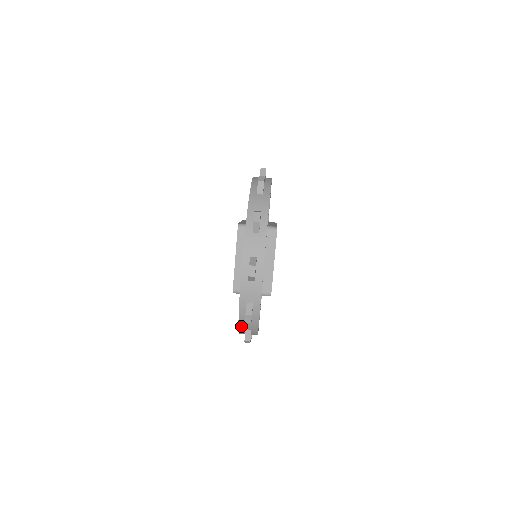
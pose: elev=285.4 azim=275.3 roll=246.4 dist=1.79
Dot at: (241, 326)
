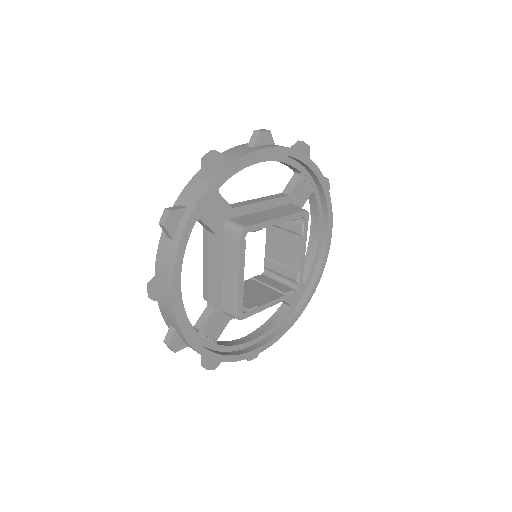
Dot at: (183, 195)
